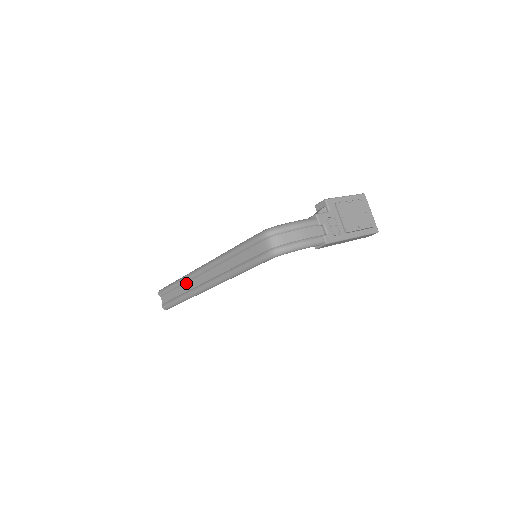
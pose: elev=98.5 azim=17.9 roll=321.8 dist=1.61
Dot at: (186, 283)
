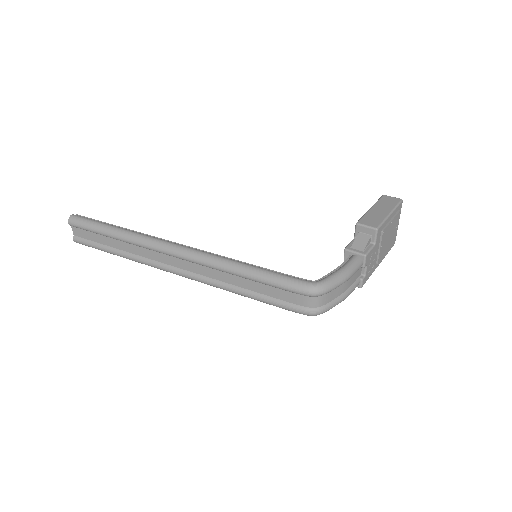
Dot at: (133, 245)
